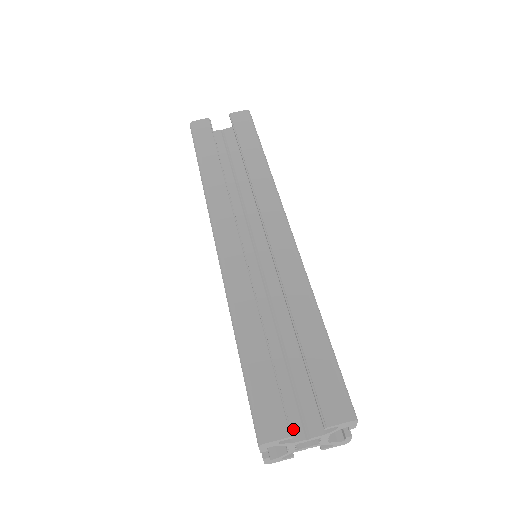
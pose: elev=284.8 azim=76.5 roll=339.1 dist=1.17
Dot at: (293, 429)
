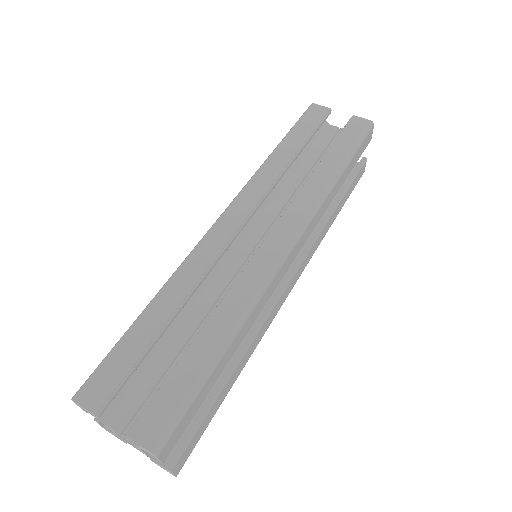
Dot at: (118, 415)
